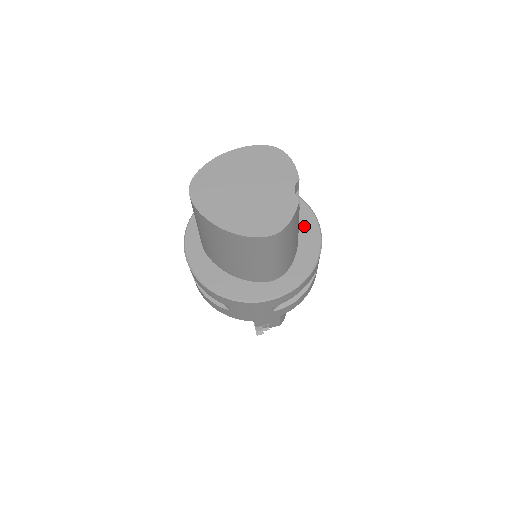
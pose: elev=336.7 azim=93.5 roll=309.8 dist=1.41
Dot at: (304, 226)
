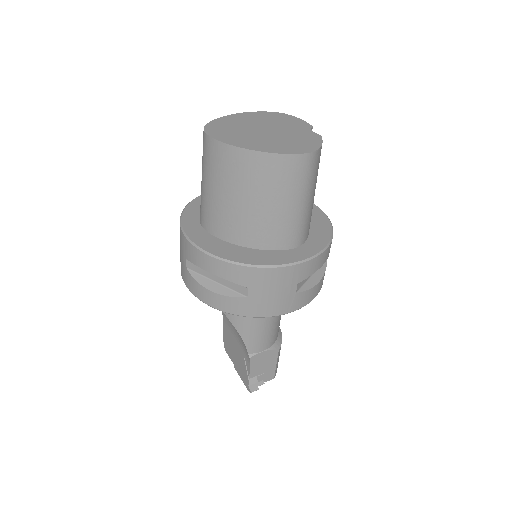
Dot at: occluded
